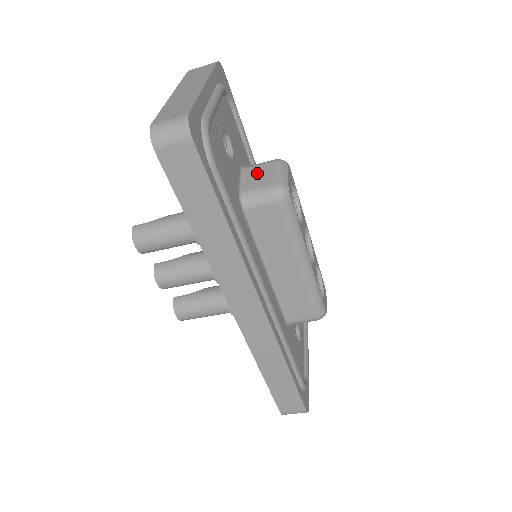
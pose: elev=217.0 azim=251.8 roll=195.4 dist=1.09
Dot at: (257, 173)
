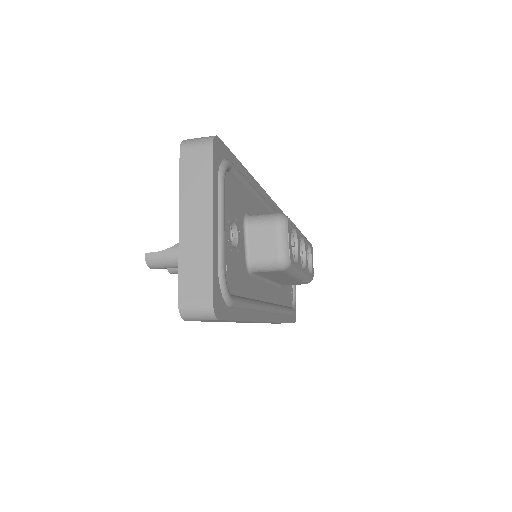
Dot at: (260, 238)
